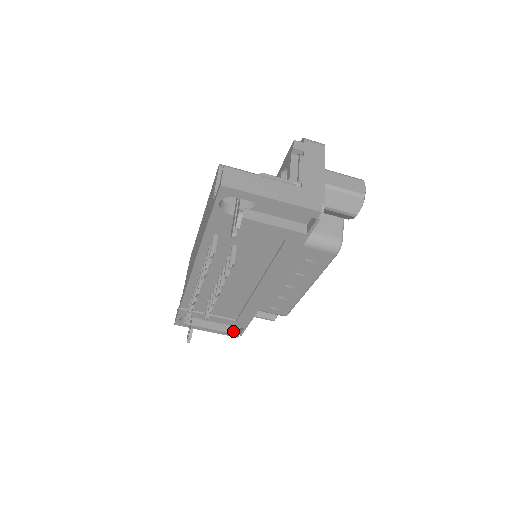
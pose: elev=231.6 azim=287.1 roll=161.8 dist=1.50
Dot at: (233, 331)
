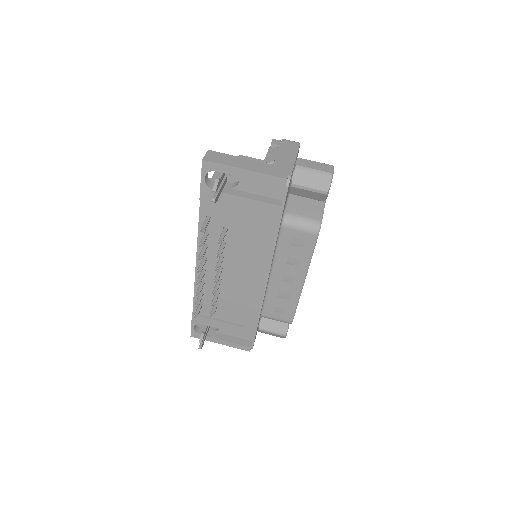
Dot at: (245, 344)
